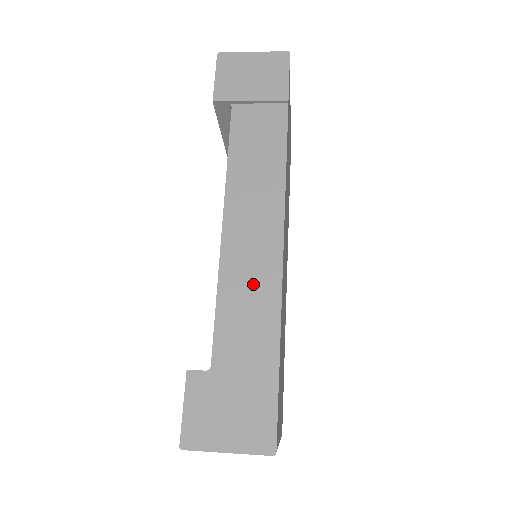
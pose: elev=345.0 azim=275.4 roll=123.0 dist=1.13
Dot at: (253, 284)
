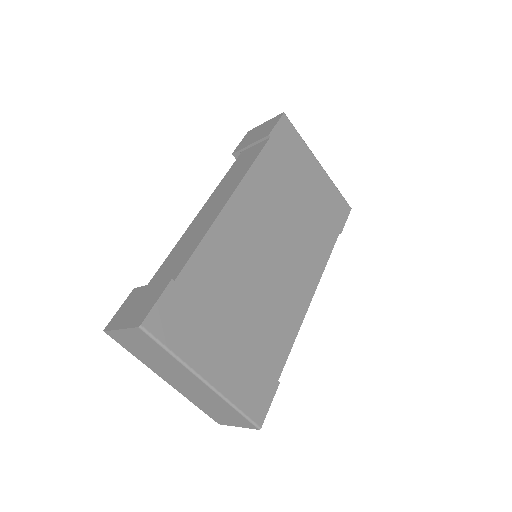
Dot at: (194, 235)
